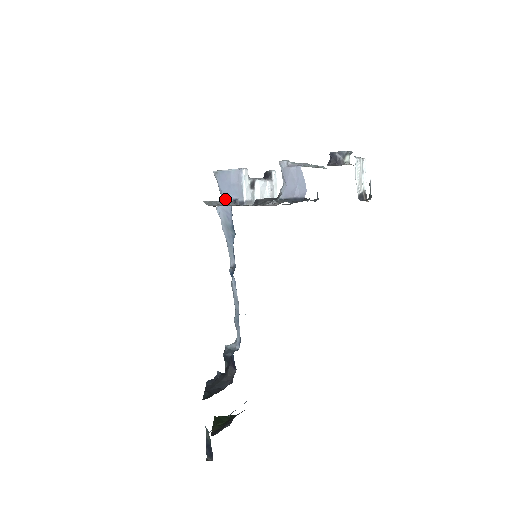
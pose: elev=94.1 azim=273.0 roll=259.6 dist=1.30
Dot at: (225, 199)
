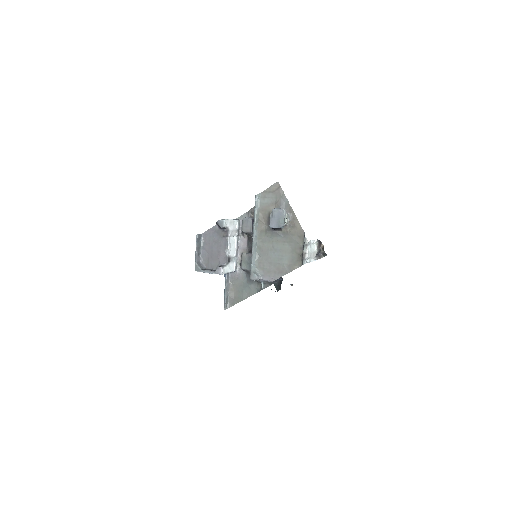
Dot at: occluded
